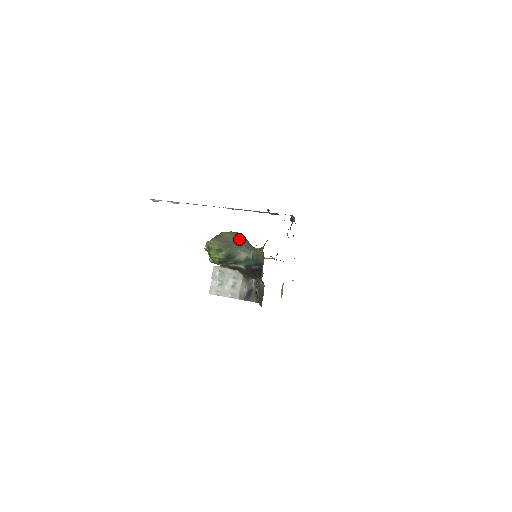
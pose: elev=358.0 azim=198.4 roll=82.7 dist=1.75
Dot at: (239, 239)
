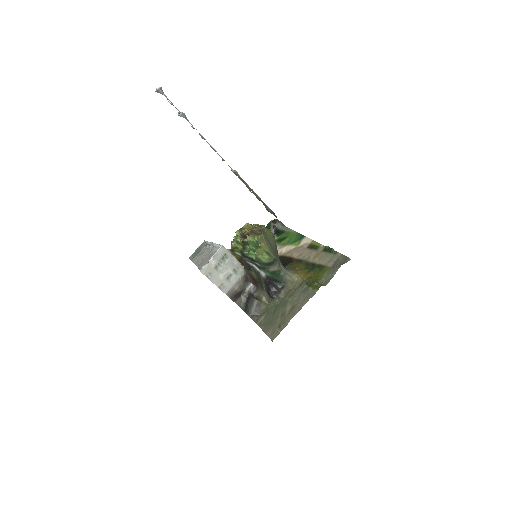
Dot at: (276, 245)
